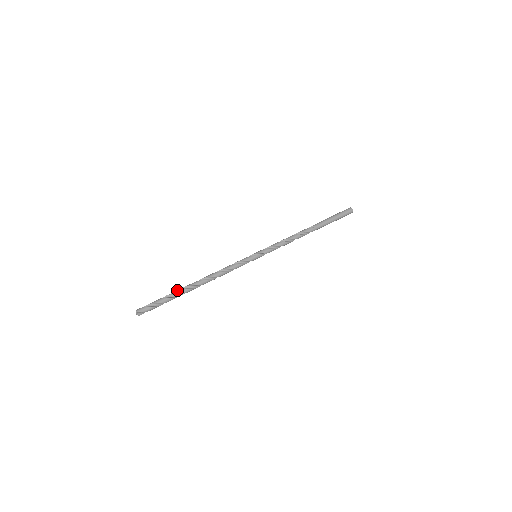
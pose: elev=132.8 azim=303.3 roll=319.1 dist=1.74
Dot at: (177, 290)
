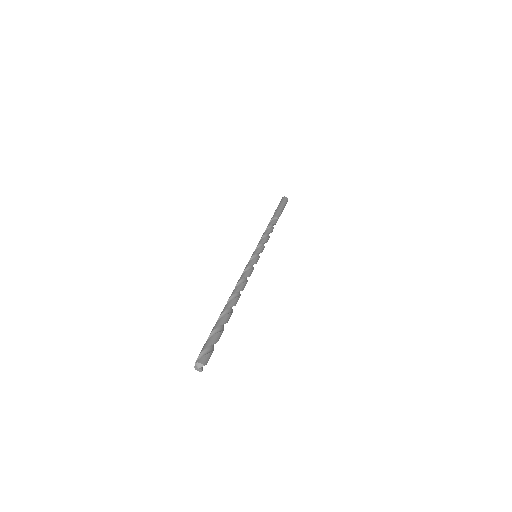
Dot at: (223, 317)
